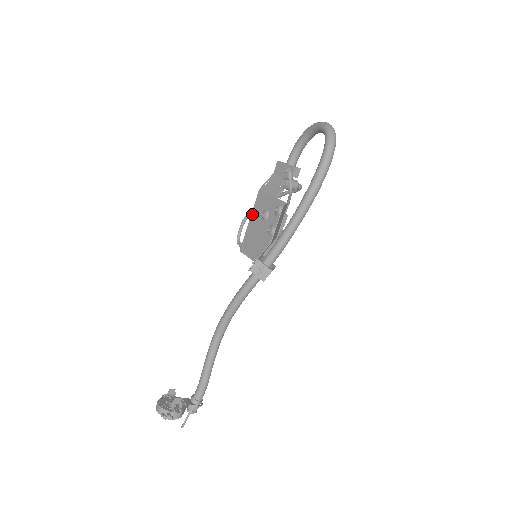
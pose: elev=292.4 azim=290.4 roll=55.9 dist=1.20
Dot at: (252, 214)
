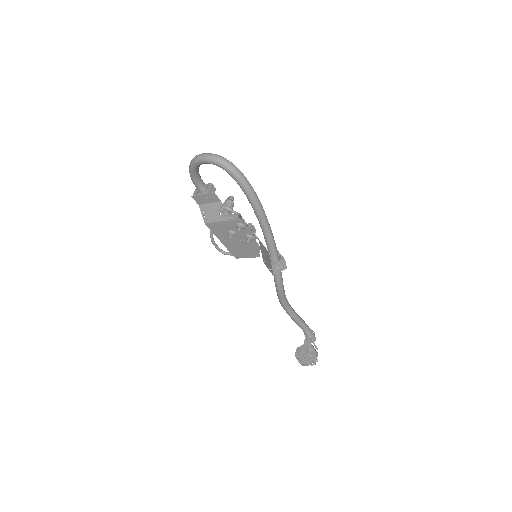
Dot at: (218, 238)
